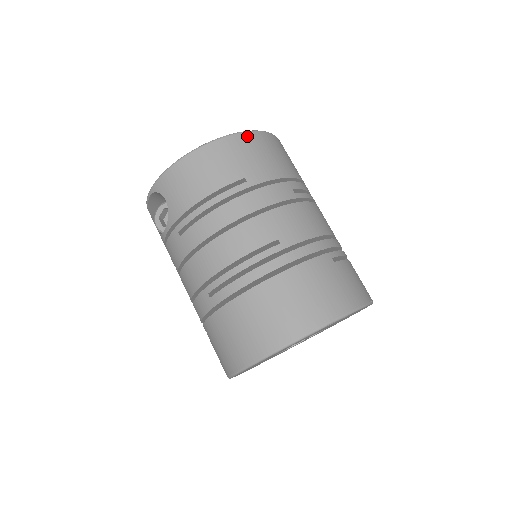
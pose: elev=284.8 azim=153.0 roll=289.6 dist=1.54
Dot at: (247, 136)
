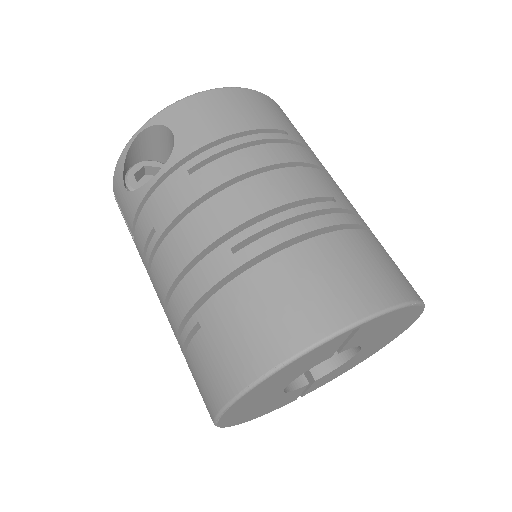
Dot at: (278, 105)
